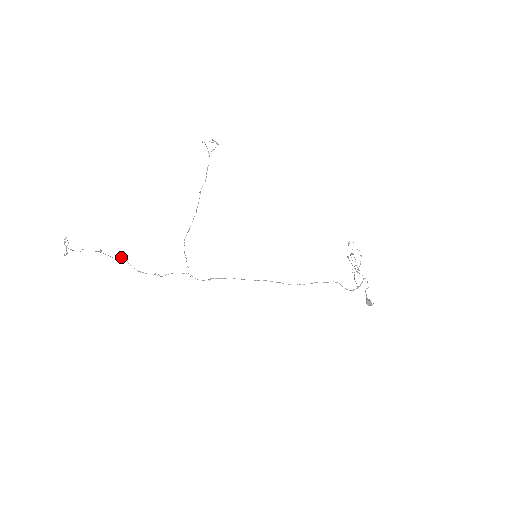
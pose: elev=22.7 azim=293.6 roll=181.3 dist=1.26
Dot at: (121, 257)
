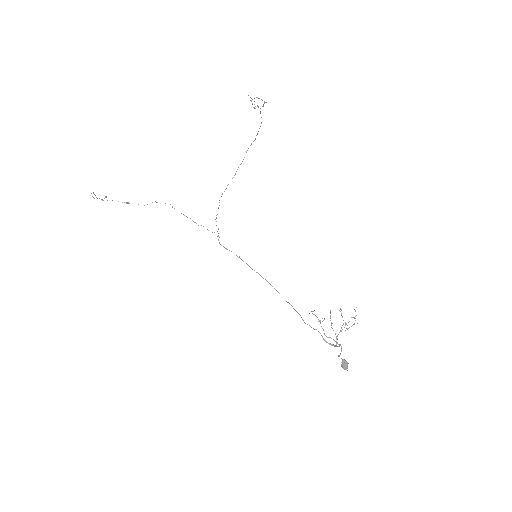
Dot at: occluded
